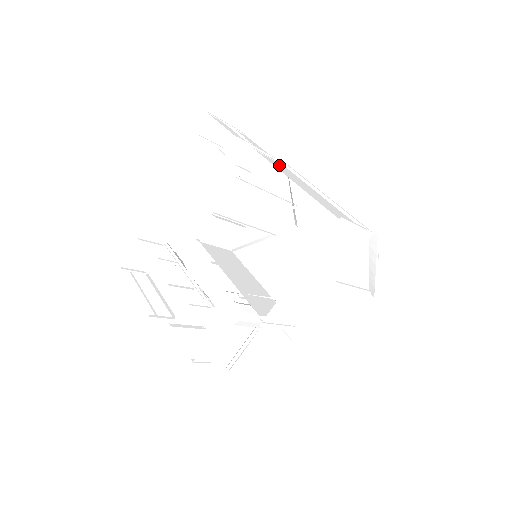
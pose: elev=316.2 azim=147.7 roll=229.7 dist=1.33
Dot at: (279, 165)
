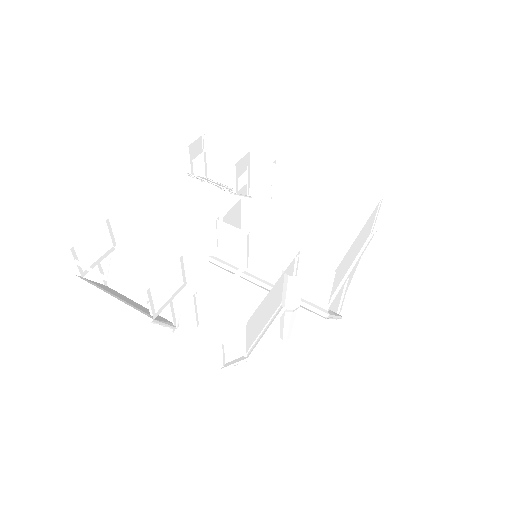
Dot at: occluded
